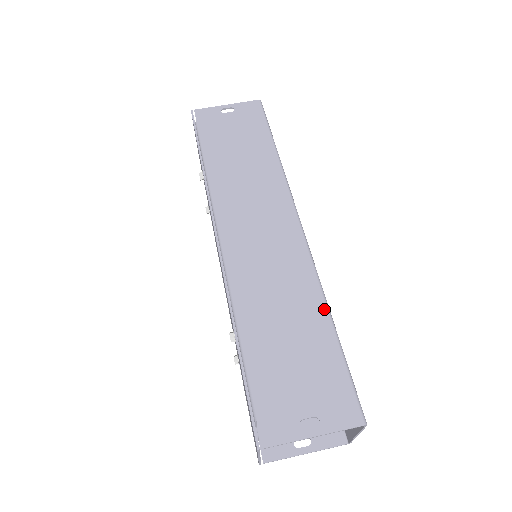
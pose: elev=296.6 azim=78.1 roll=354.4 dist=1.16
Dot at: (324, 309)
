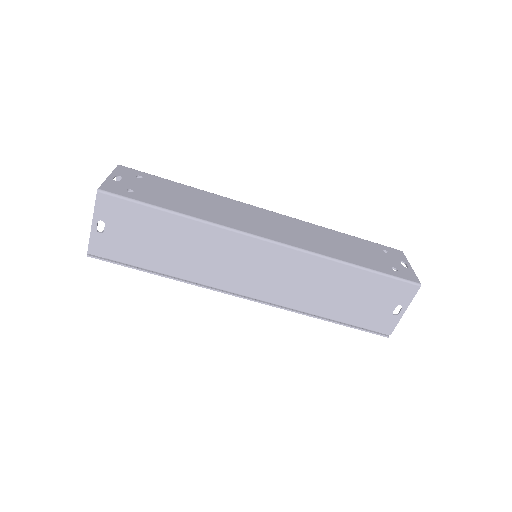
Dot at: (343, 266)
